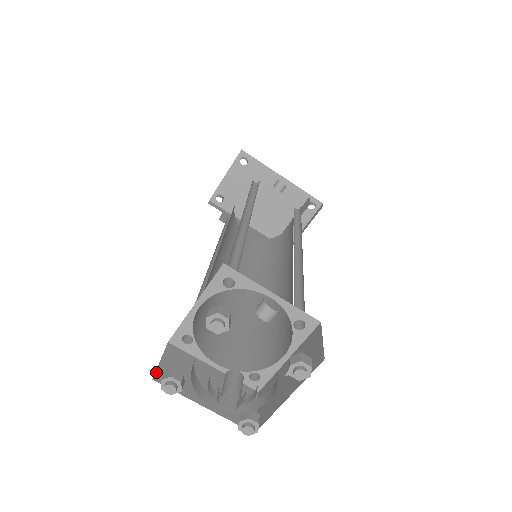
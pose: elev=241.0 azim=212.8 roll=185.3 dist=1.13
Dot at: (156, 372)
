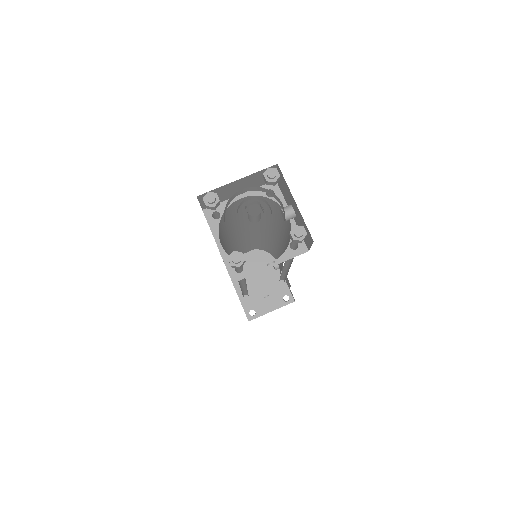
Dot at: (198, 199)
